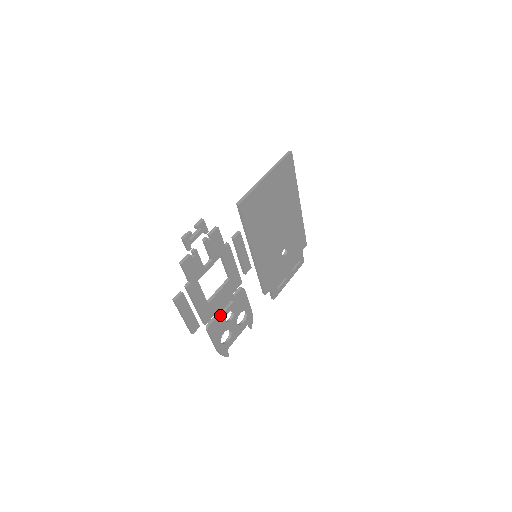
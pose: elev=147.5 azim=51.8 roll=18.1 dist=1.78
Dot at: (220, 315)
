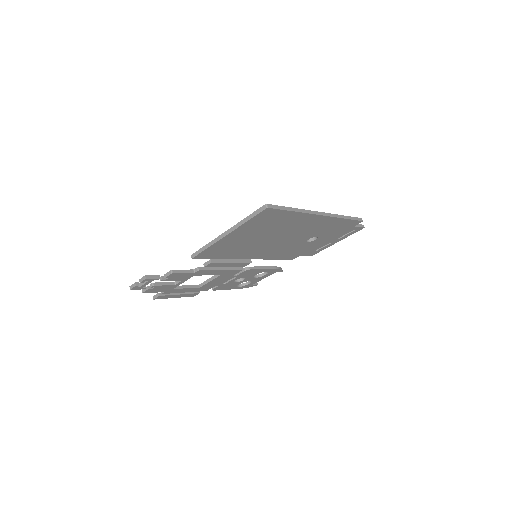
Dot at: (225, 283)
